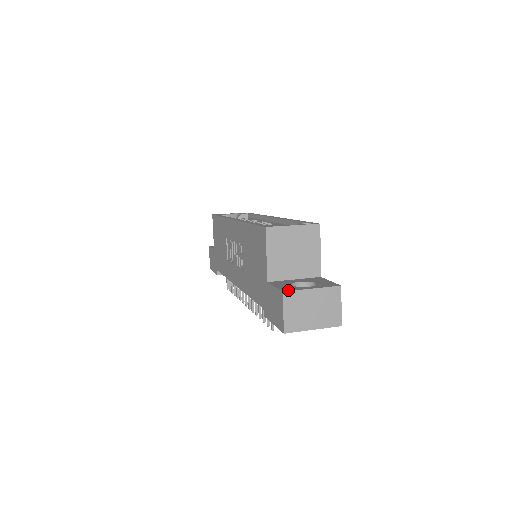
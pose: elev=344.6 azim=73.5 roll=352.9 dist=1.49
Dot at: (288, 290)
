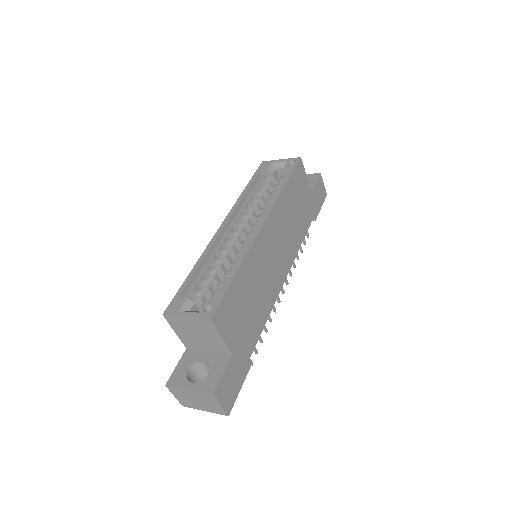
Dot at: (171, 384)
